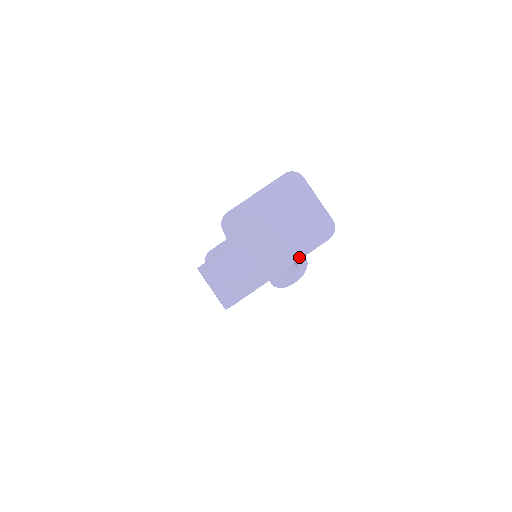
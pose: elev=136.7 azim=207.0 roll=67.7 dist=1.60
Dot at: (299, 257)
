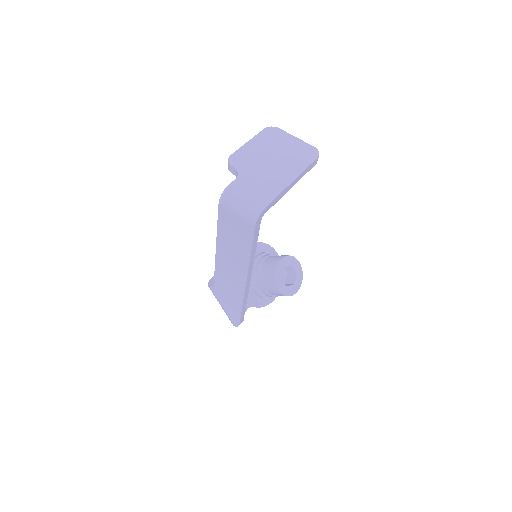
Dot at: (301, 171)
